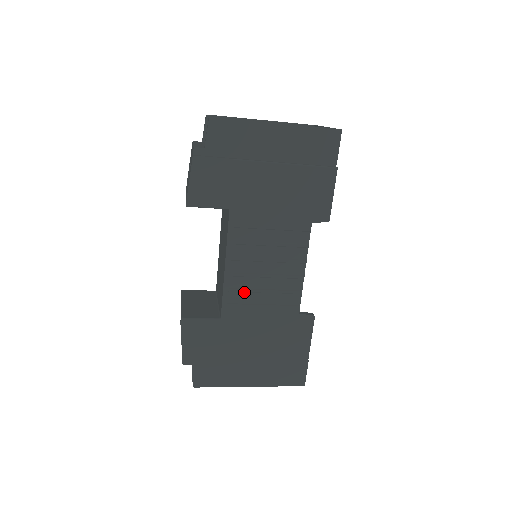
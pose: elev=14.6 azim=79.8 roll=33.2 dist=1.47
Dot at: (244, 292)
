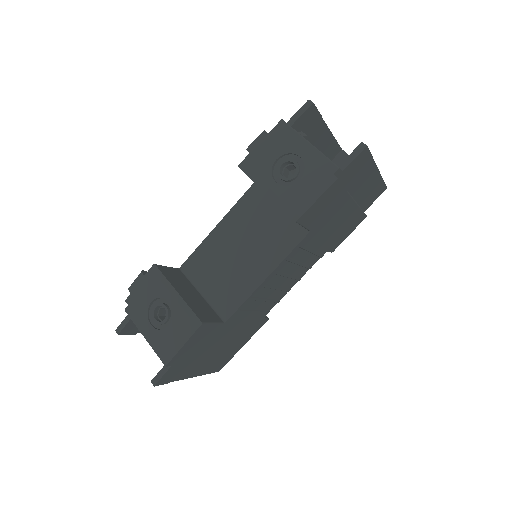
Dot at: (255, 300)
